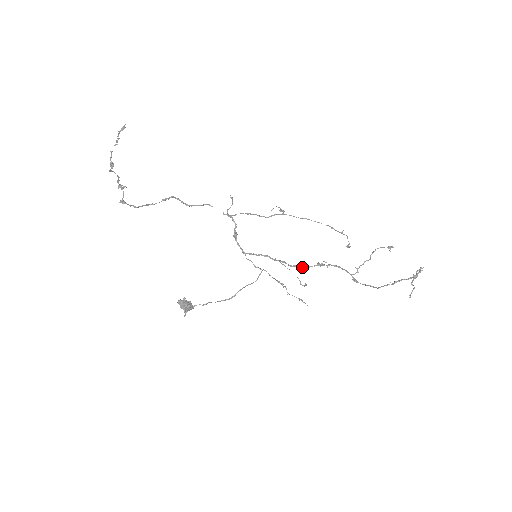
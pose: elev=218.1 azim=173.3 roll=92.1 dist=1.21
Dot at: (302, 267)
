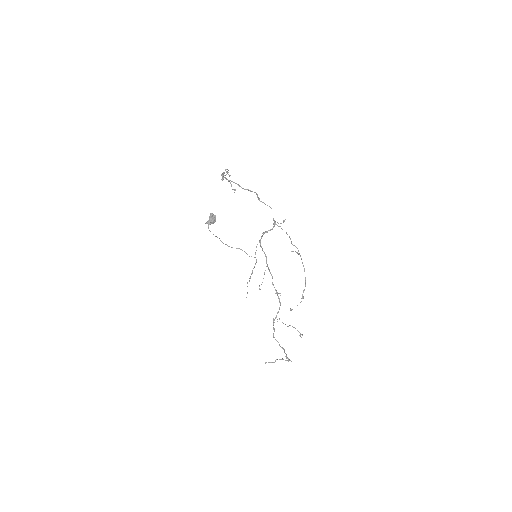
Dot at: occluded
